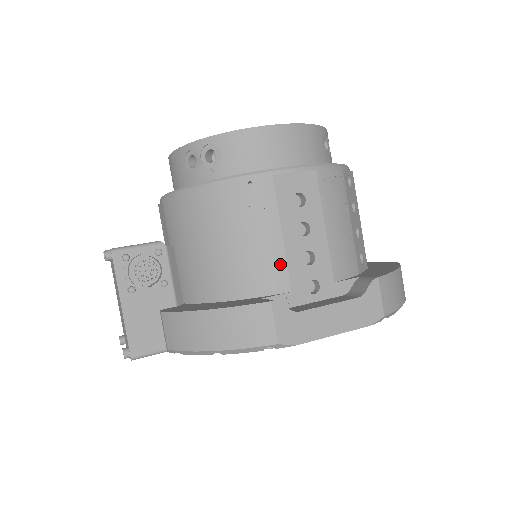
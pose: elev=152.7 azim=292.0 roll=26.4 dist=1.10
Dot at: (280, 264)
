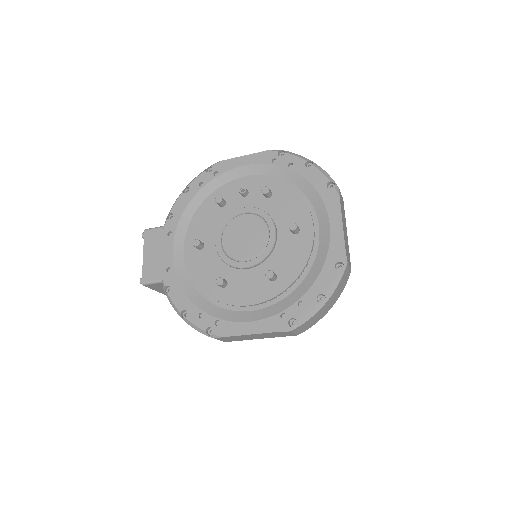
Dot at: occluded
